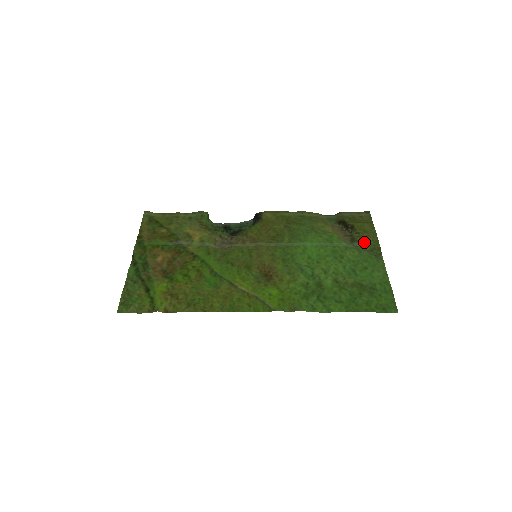
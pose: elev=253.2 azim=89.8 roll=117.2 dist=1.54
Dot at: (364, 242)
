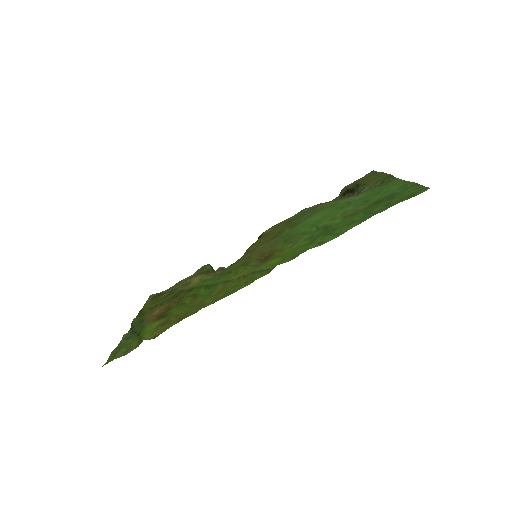
Dot at: (372, 183)
